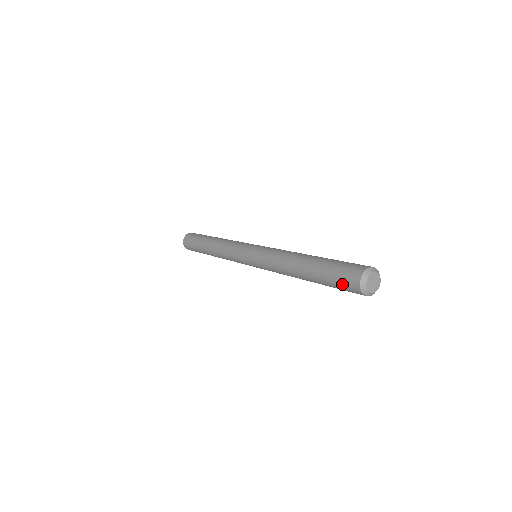
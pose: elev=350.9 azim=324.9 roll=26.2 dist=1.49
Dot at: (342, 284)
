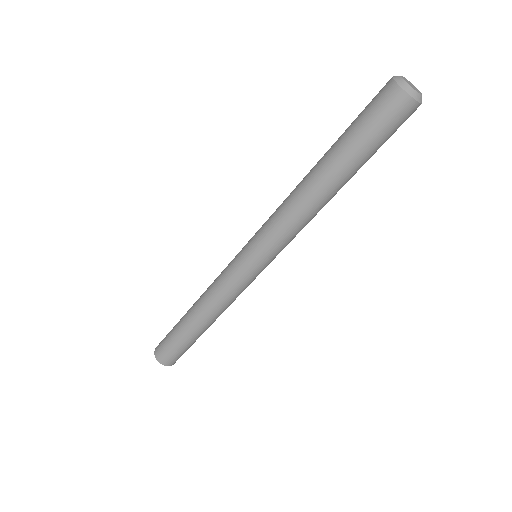
Dot at: (371, 107)
